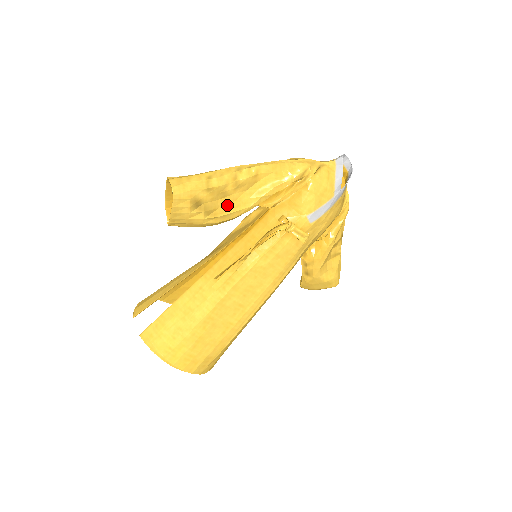
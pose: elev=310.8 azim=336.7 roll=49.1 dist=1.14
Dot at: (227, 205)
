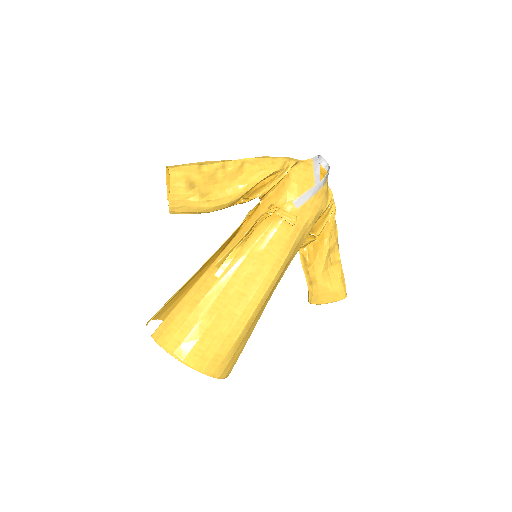
Dot at: (219, 191)
